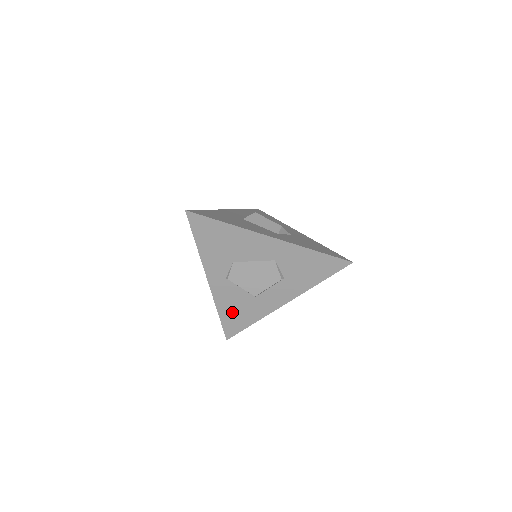
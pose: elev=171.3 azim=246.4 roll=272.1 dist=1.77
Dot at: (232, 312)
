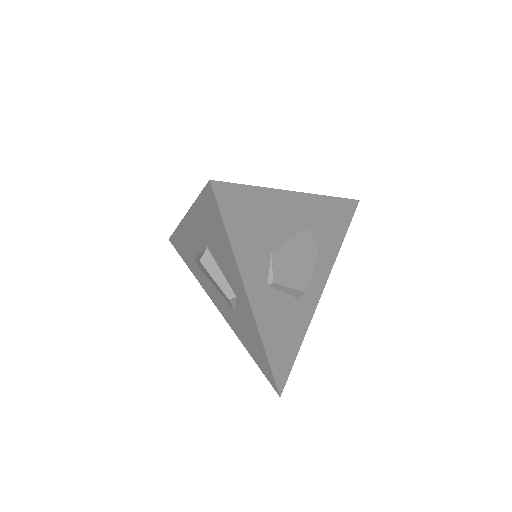
Dot at: (280, 342)
